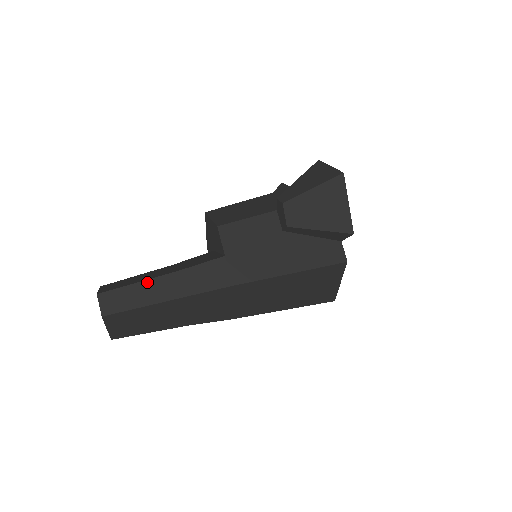
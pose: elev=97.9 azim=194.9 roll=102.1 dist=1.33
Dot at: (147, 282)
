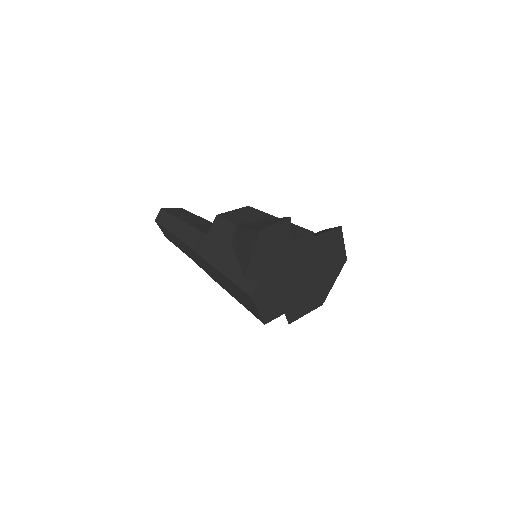
Dot at: (177, 219)
